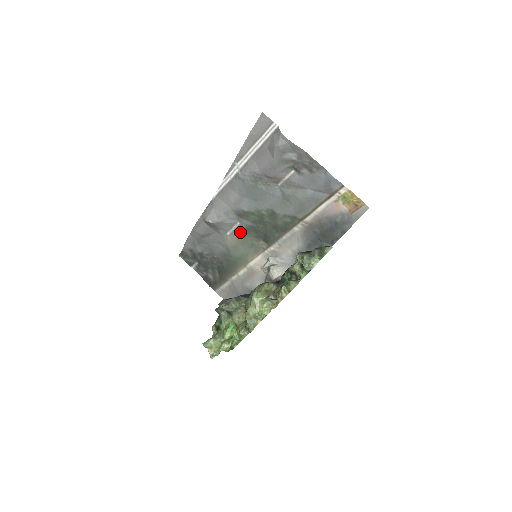
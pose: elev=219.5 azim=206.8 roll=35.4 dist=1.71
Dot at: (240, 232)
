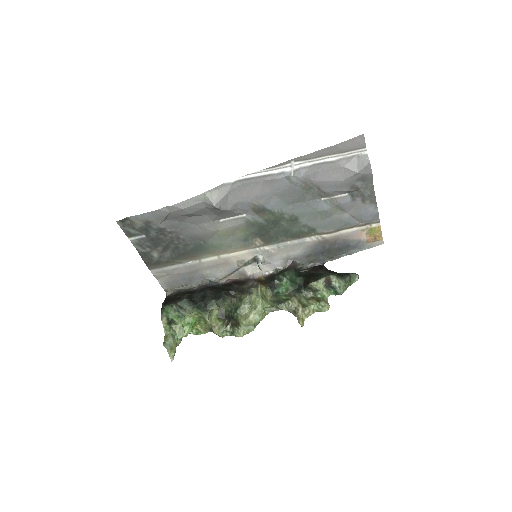
Dot at: (240, 224)
